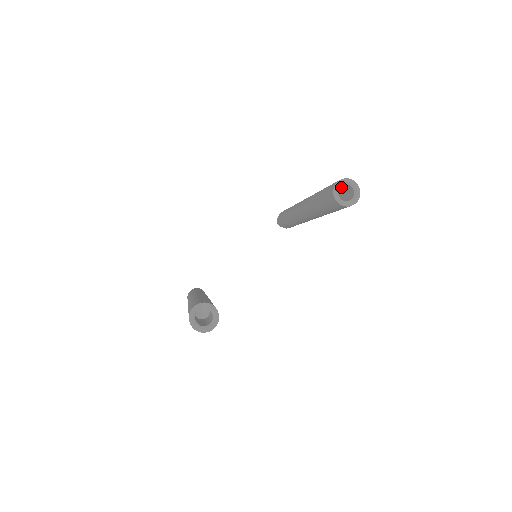
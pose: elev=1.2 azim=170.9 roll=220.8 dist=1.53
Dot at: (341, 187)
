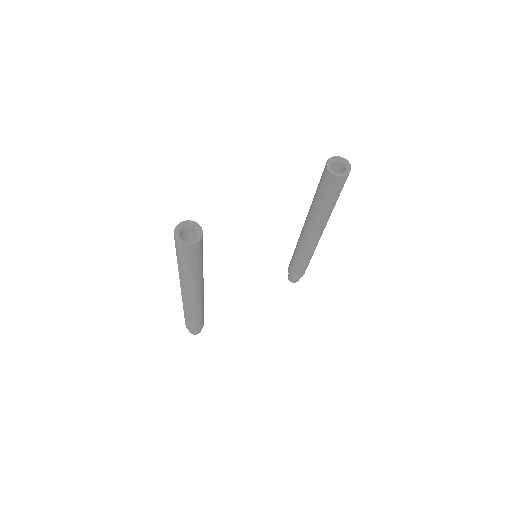
Dot at: (336, 171)
